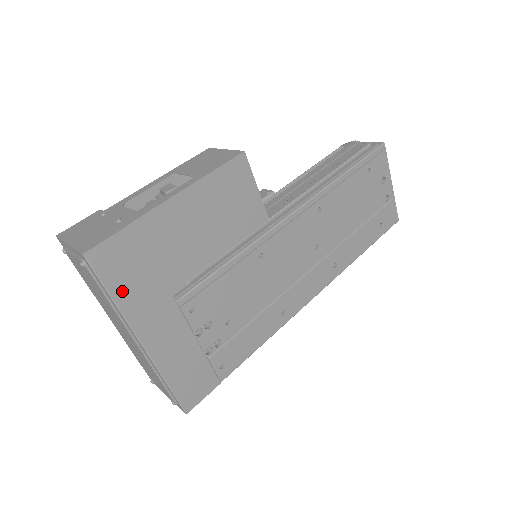
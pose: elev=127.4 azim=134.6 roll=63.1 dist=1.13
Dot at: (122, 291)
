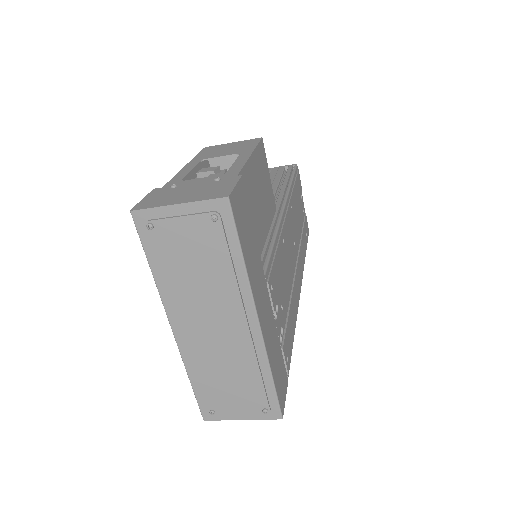
Dot at: (246, 252)
